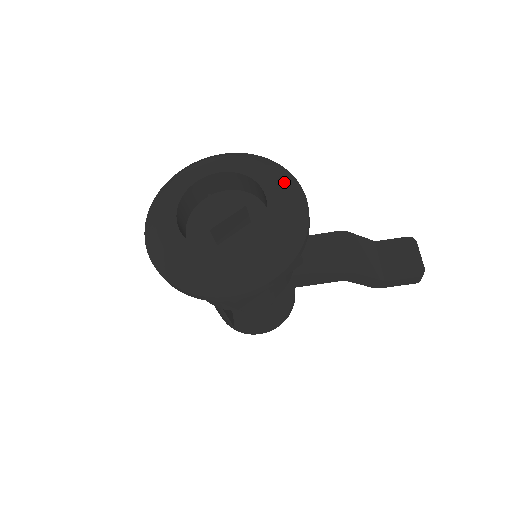
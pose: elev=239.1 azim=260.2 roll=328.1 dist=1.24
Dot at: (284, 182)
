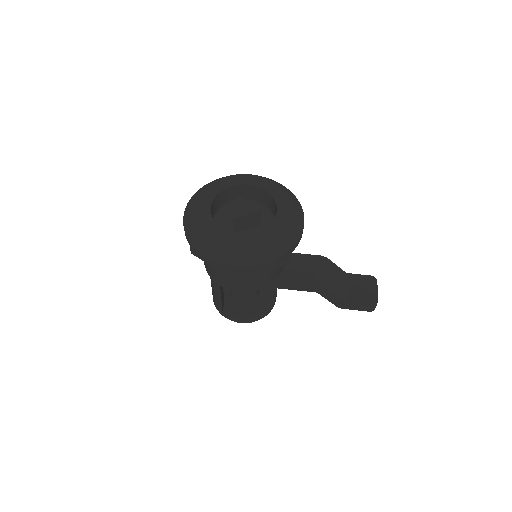
Dot at: (292, 202)
